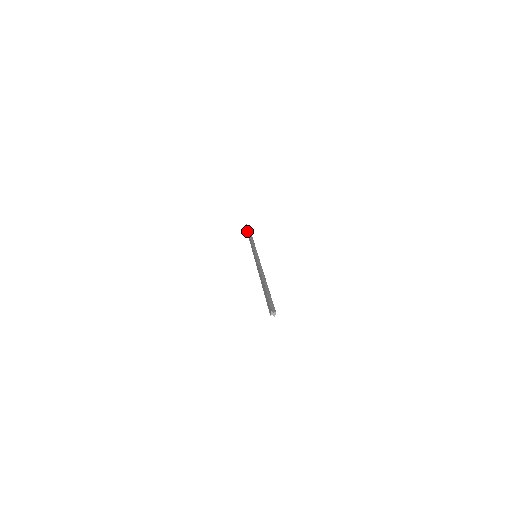
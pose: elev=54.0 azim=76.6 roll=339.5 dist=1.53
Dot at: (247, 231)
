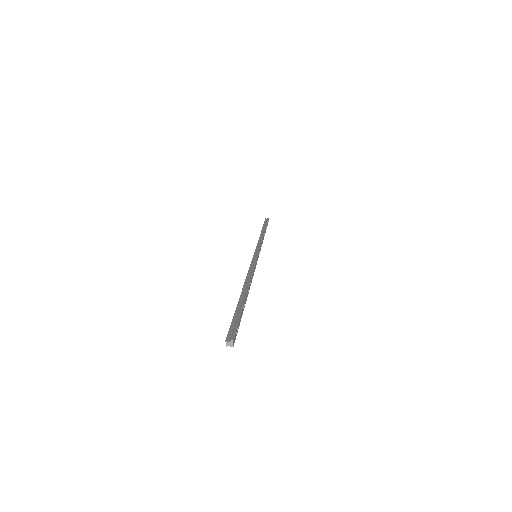
Dot at: occluded
